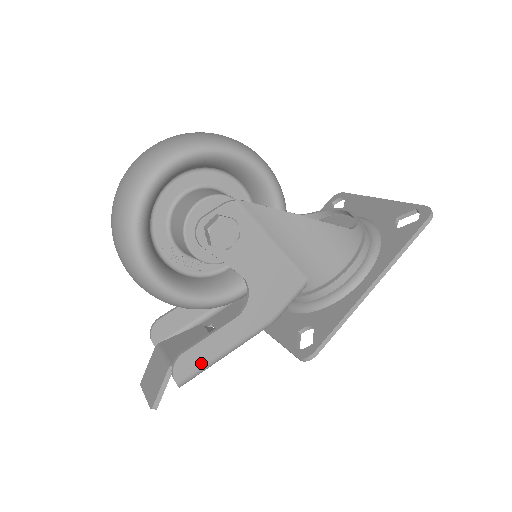
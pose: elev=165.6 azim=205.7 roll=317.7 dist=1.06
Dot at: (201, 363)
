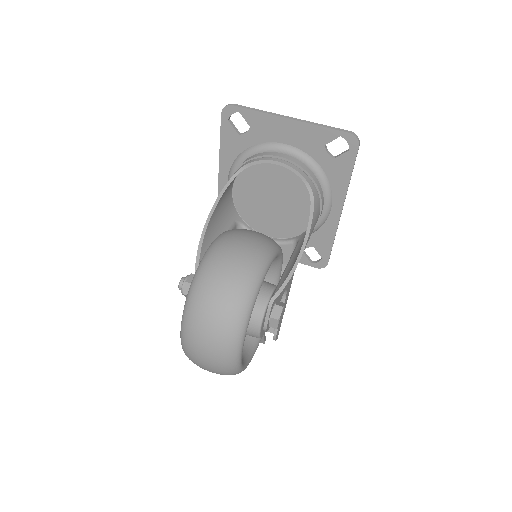
Dot at: occluded
